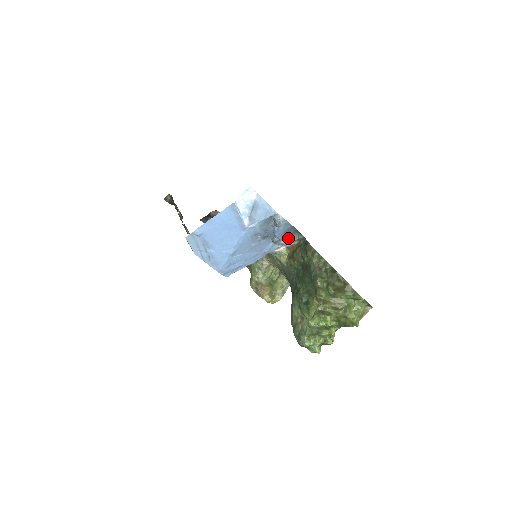
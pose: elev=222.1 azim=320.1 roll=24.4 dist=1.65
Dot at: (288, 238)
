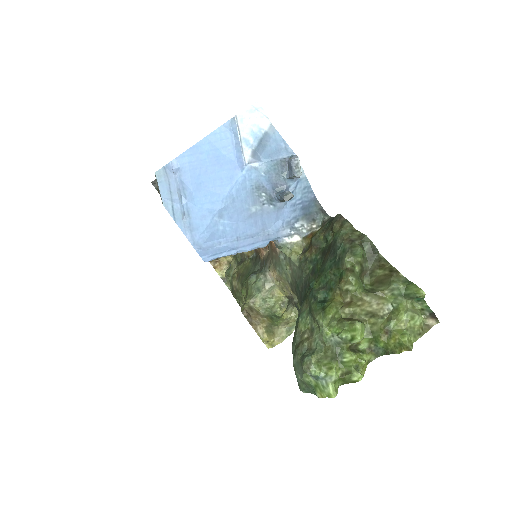
Dot at: (307, 222)
